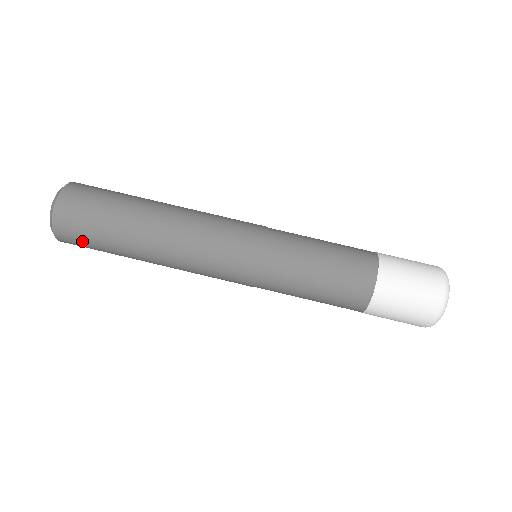
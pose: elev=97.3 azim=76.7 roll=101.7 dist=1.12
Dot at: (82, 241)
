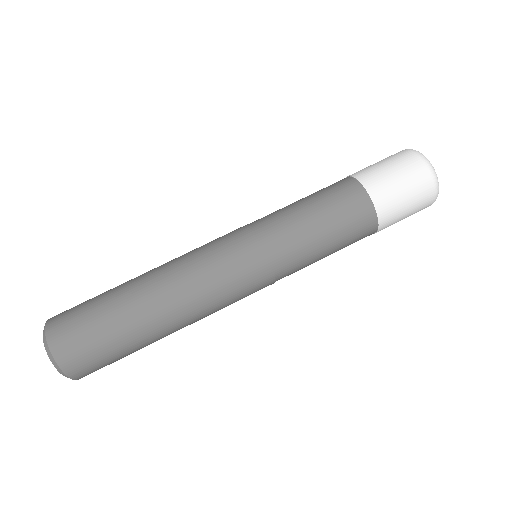
Dot at: (101, 364)
